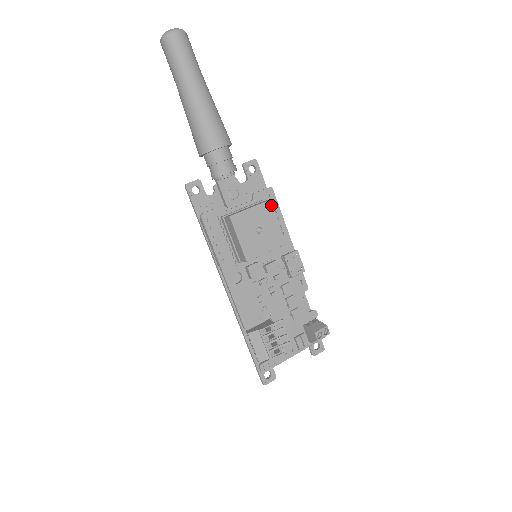
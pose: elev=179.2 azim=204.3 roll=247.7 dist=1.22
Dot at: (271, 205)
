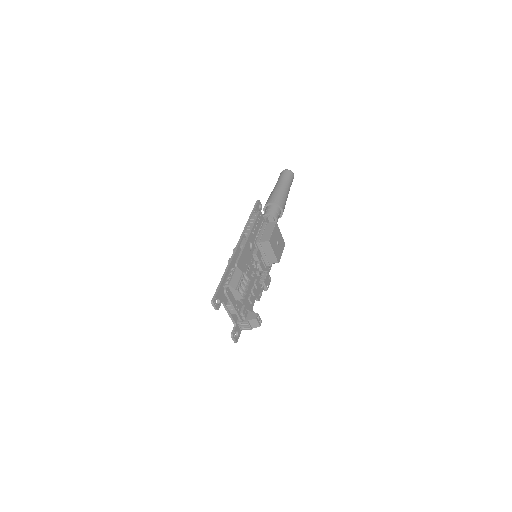
Dot at: (284, 246)
